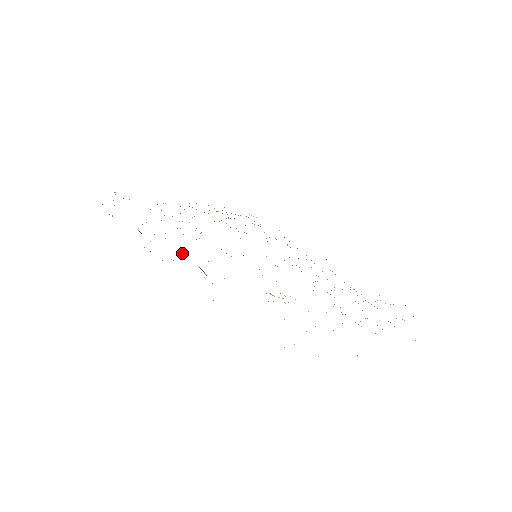
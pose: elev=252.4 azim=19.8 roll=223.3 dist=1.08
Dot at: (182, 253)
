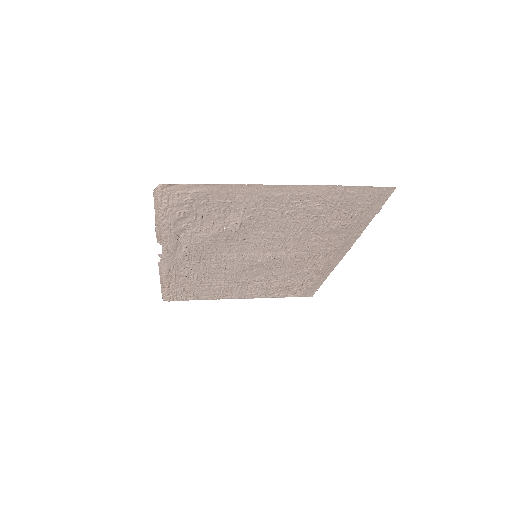
Dot at: (185, 257)
